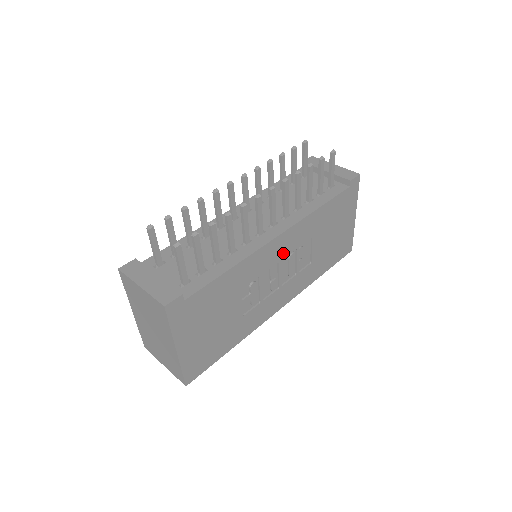
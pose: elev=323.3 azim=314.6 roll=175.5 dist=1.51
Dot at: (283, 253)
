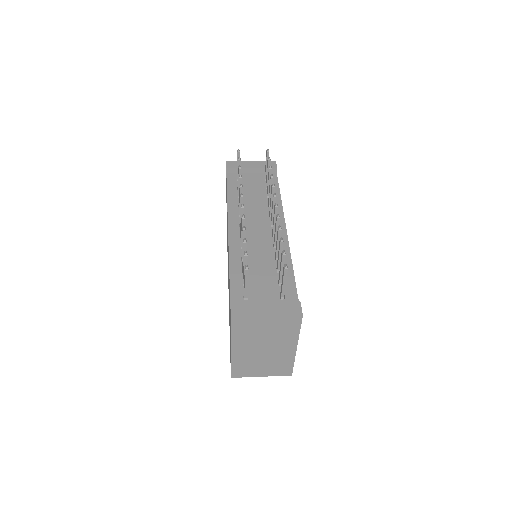
Dot at: occluded
